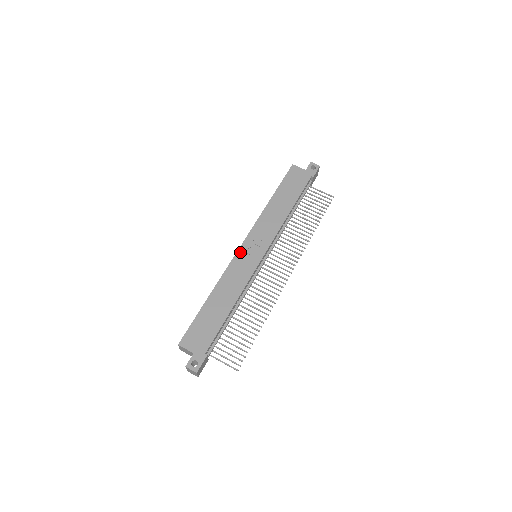
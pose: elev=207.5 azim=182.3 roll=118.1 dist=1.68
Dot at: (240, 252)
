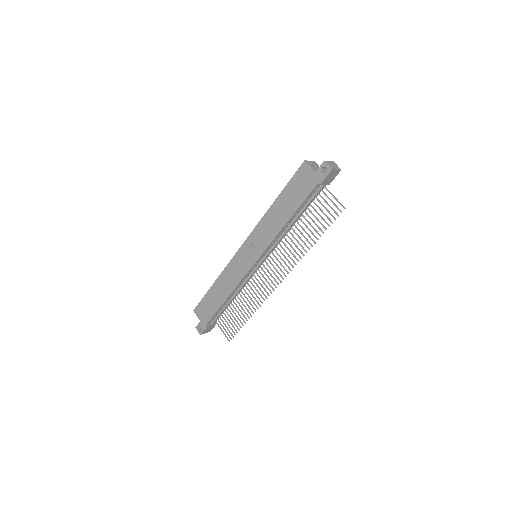
Dot at: (239, 253)
